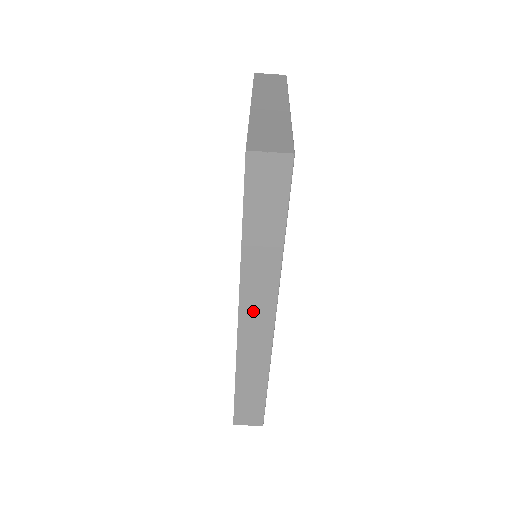
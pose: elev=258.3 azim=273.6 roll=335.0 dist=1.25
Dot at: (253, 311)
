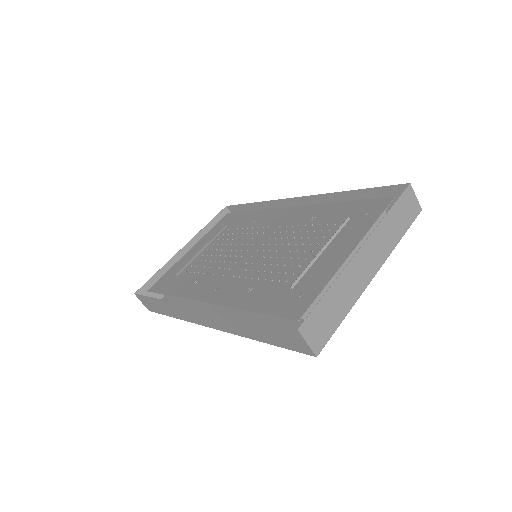
Dot at: (207, 317)
